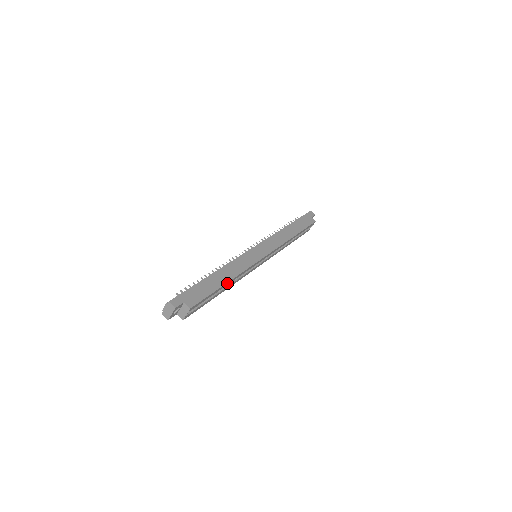
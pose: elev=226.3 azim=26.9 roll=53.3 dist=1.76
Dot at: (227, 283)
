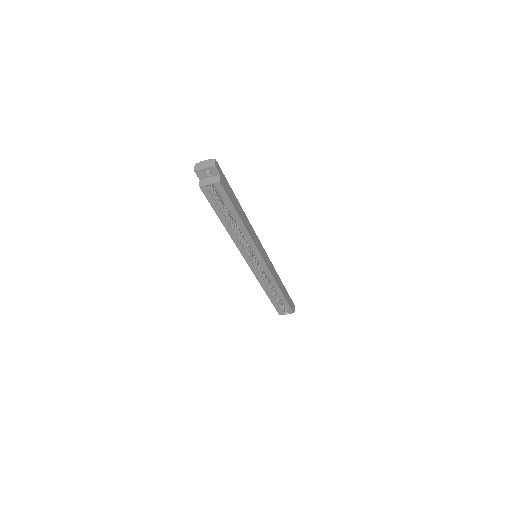
Dot at: (240, 222)
